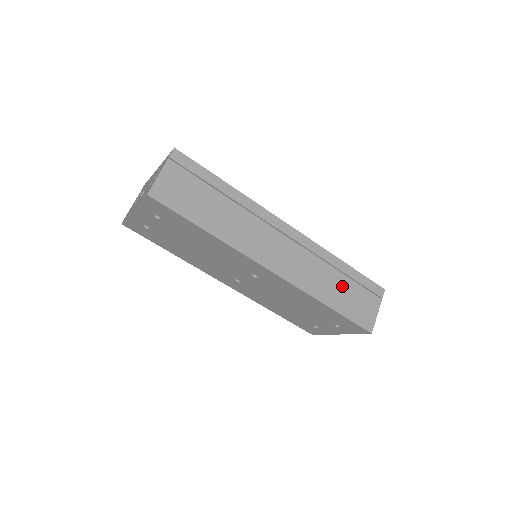
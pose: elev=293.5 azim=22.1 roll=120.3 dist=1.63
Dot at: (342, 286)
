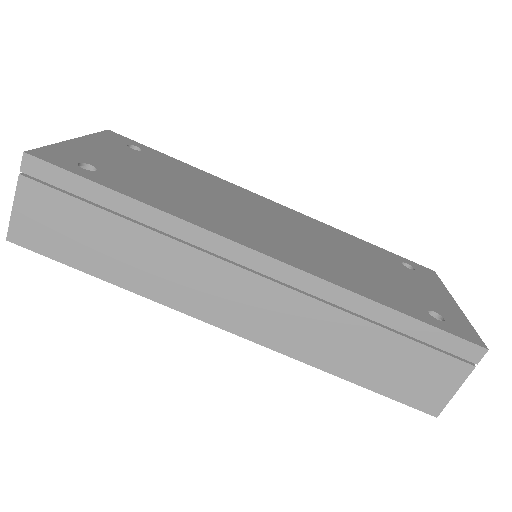
Dot at: (378, 347)
